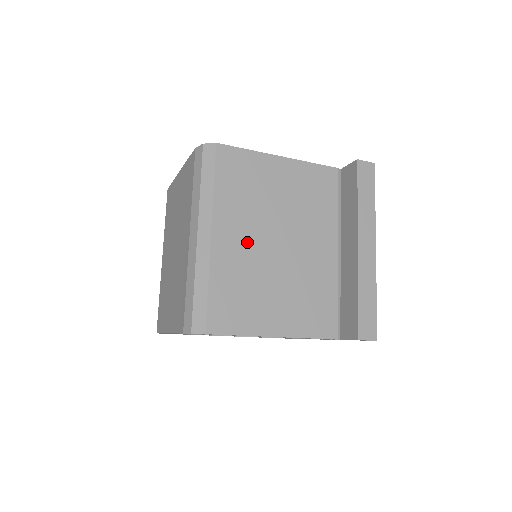
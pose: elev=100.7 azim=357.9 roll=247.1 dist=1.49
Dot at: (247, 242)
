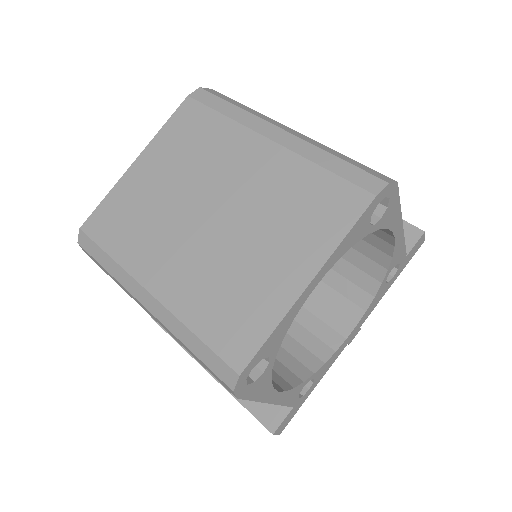
Dot at: occluded
